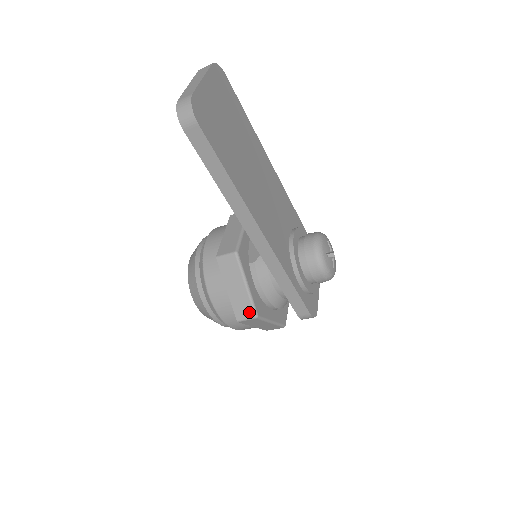
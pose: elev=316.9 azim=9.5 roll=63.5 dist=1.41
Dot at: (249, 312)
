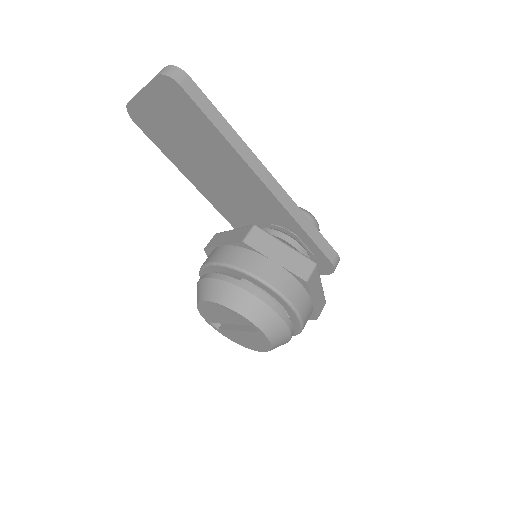
Dot at: (308, 264)
